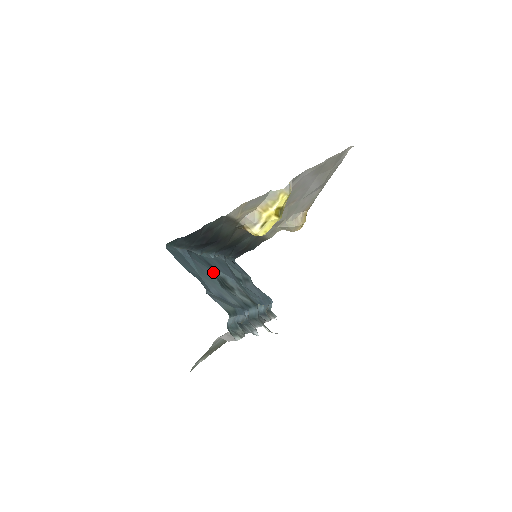
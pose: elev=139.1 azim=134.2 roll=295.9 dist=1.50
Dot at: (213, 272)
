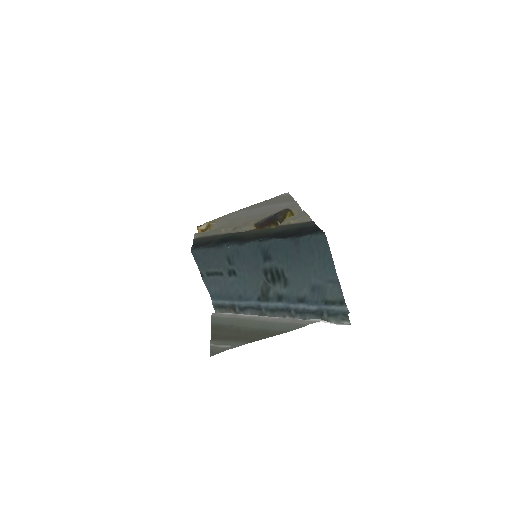
Dot at: (282, 263)
